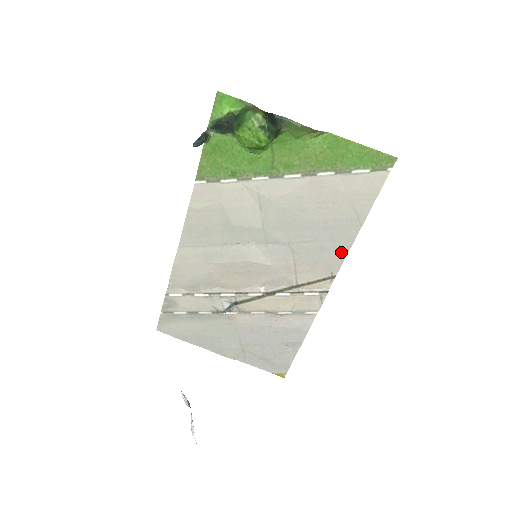
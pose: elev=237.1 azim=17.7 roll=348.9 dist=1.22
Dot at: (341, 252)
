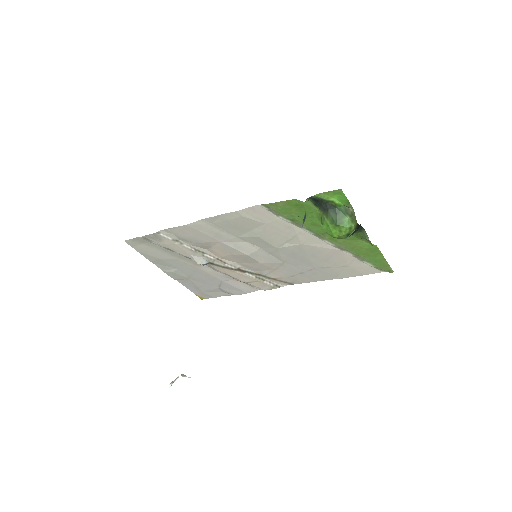
Dot at: (311, 280)
